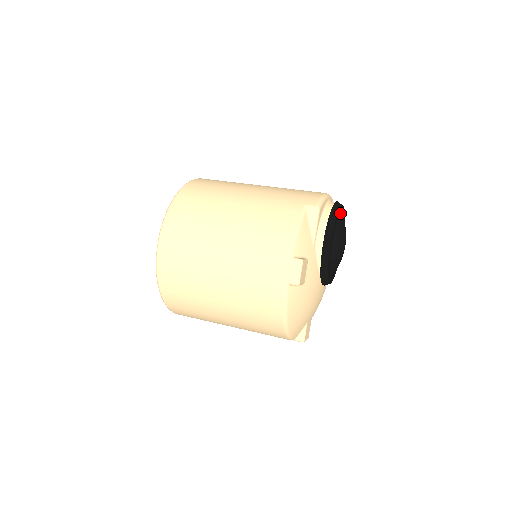
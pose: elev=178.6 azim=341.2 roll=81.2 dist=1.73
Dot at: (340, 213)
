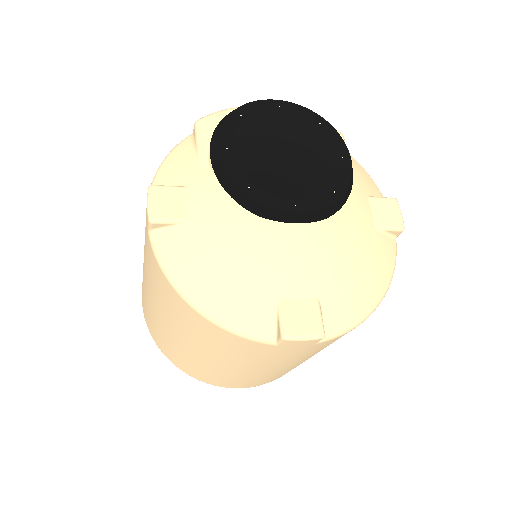
Dot at: (266, 110)
